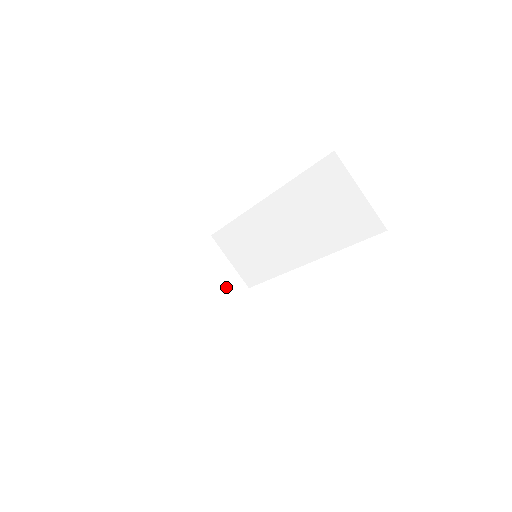
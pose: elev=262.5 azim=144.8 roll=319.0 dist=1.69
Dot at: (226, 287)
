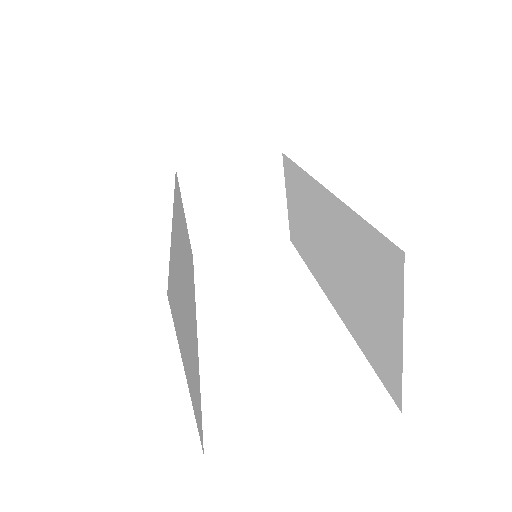
Dot at: (261, 225)
